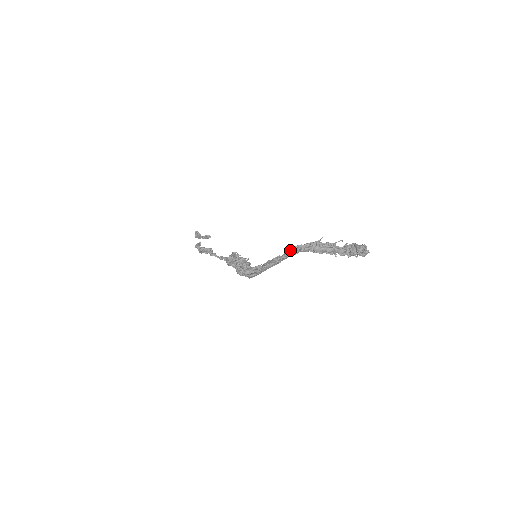
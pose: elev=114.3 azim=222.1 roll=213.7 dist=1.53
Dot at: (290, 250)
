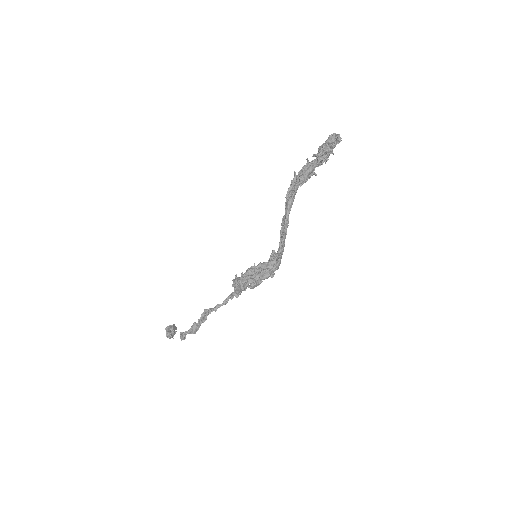
Dot at: (287, 201)
